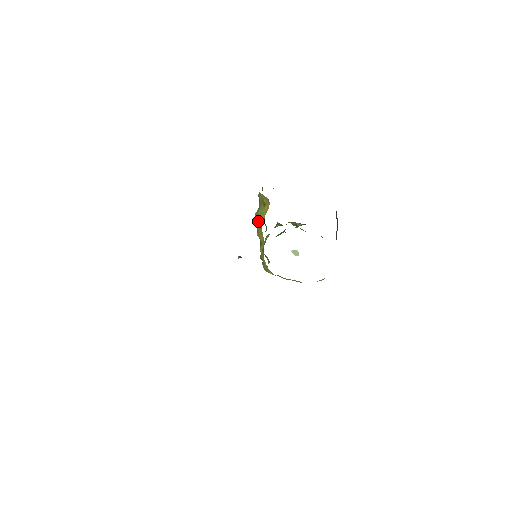
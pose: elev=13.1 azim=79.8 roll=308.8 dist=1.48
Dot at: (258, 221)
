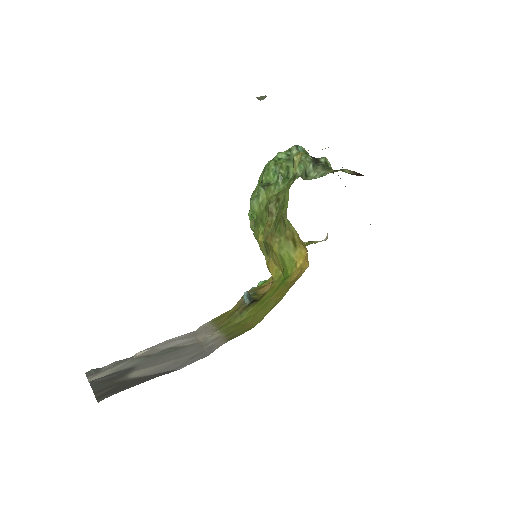
Dot at: (280, 259)
